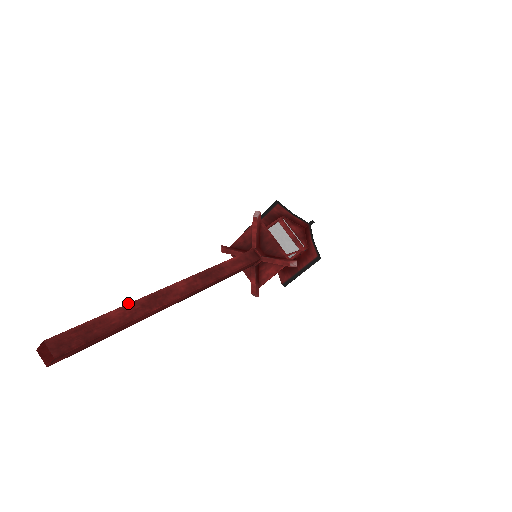
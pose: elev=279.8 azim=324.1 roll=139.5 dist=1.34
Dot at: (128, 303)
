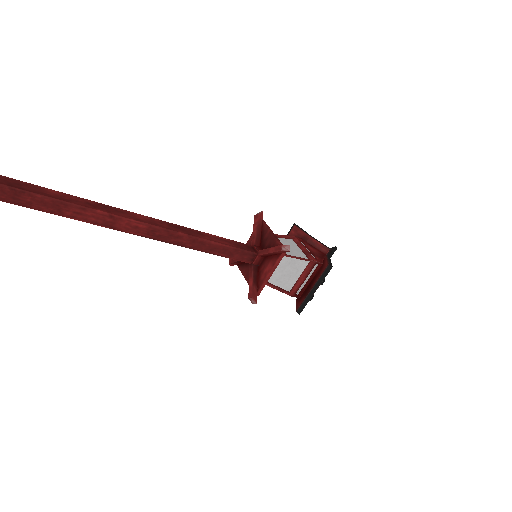
Dot at: occluded
